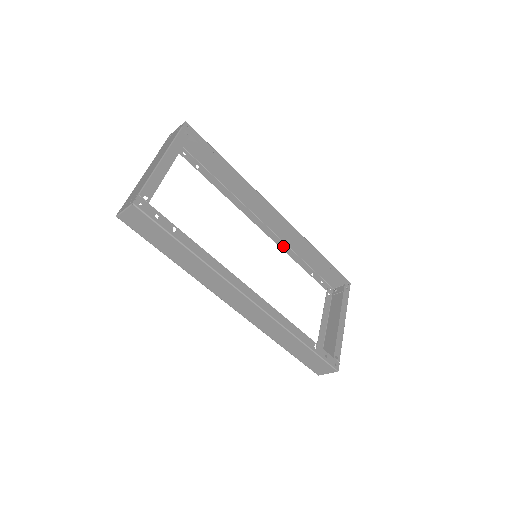
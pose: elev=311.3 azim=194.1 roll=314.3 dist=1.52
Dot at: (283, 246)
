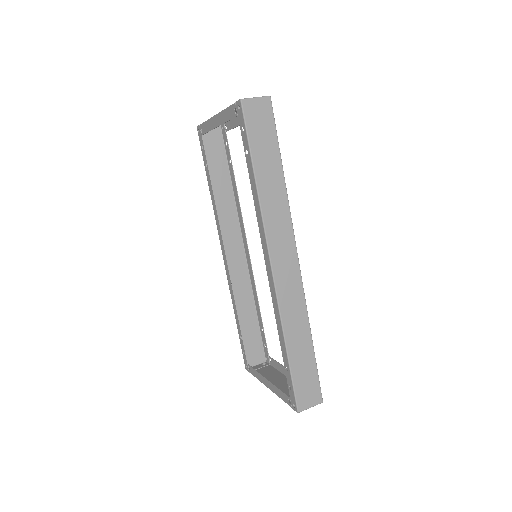
Dot at: (231, 290)
